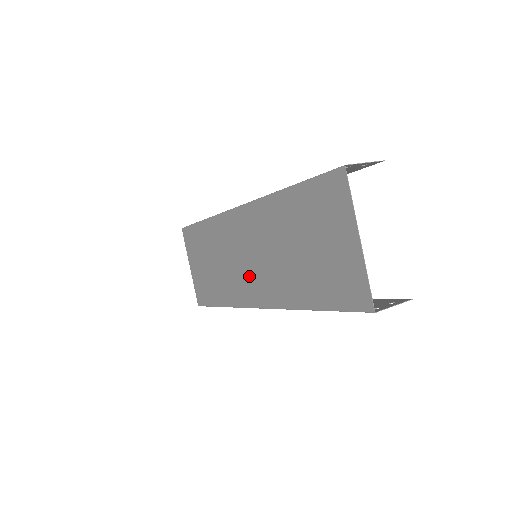
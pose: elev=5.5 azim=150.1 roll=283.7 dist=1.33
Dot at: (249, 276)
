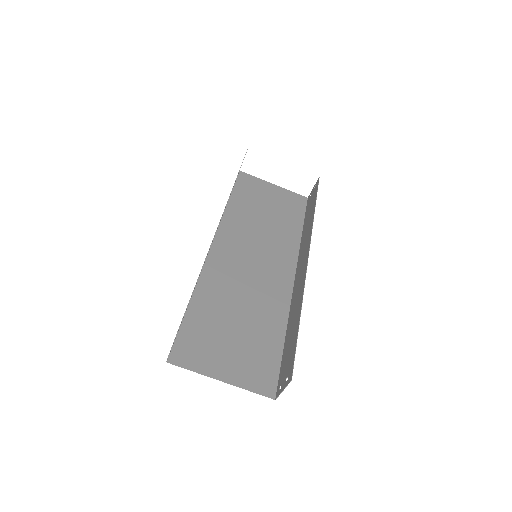
Dot at: (269, 263)
